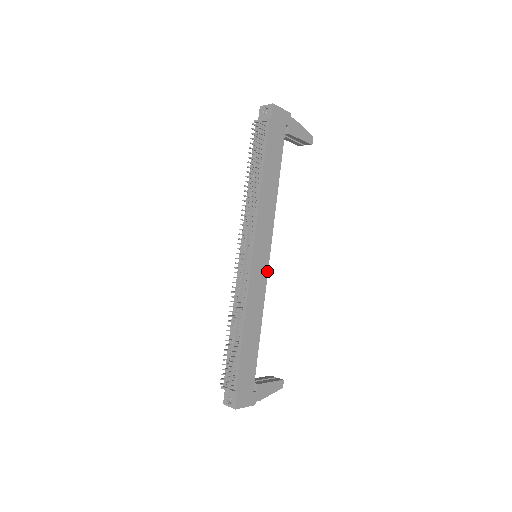
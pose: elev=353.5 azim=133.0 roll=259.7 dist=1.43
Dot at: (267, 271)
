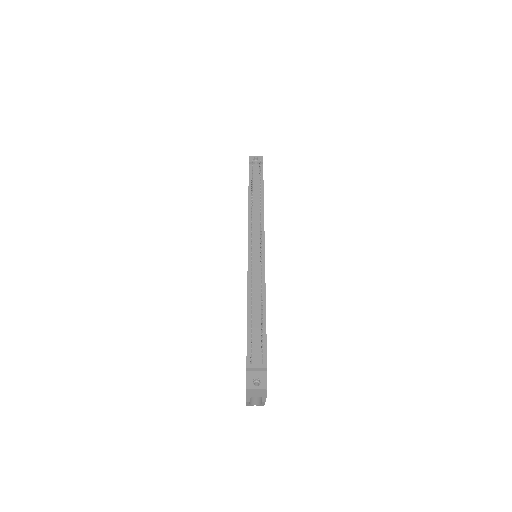
Dot at: occluded
